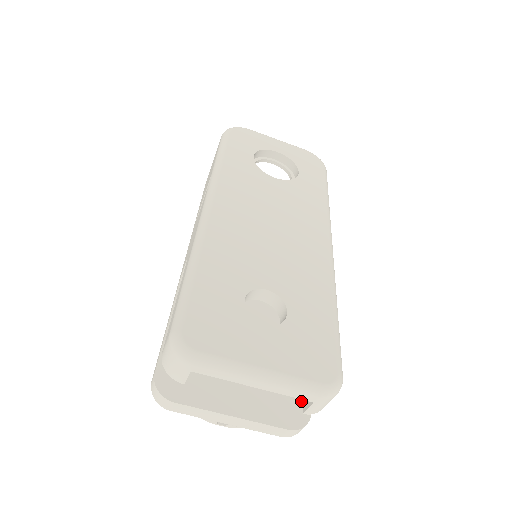
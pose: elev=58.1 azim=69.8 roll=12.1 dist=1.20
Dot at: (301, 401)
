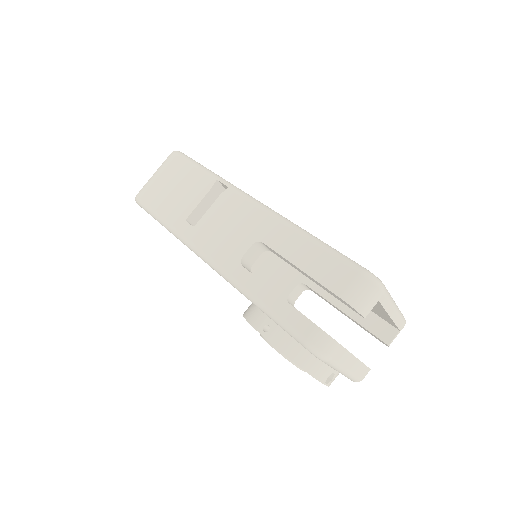
Dot at: occluded
